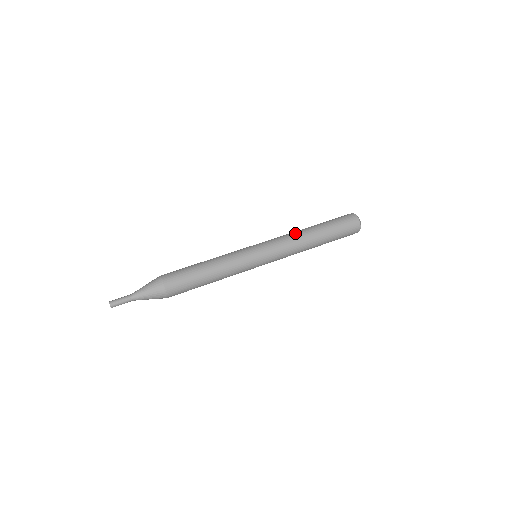
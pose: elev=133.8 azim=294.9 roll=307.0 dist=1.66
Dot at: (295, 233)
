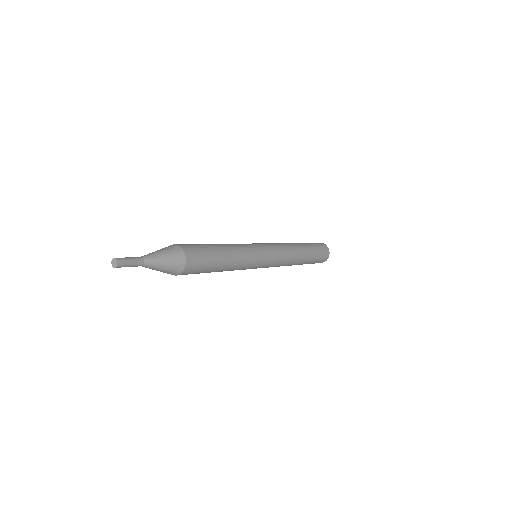
Dot at: (286, 243)
